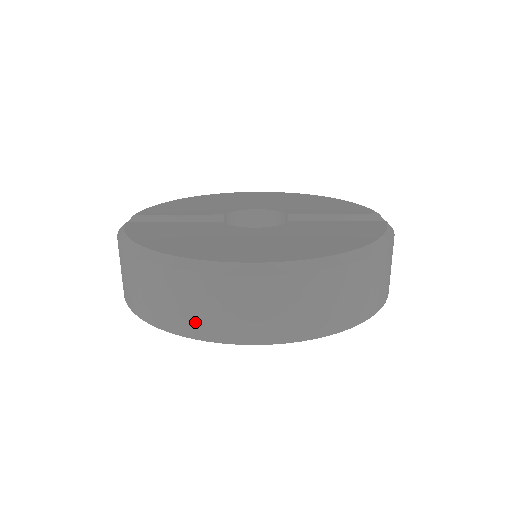
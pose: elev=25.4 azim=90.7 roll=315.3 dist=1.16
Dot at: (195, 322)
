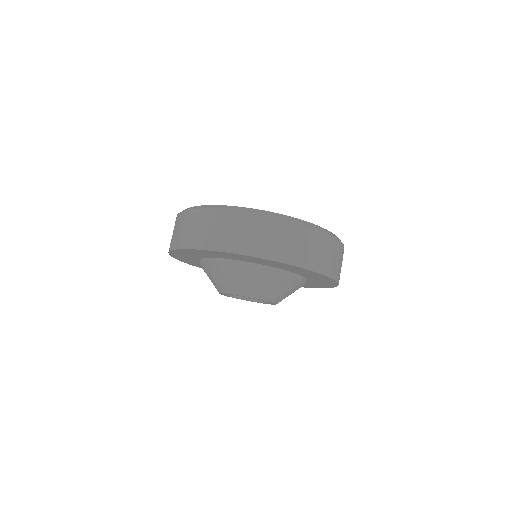
Dot at: (231, 241)
